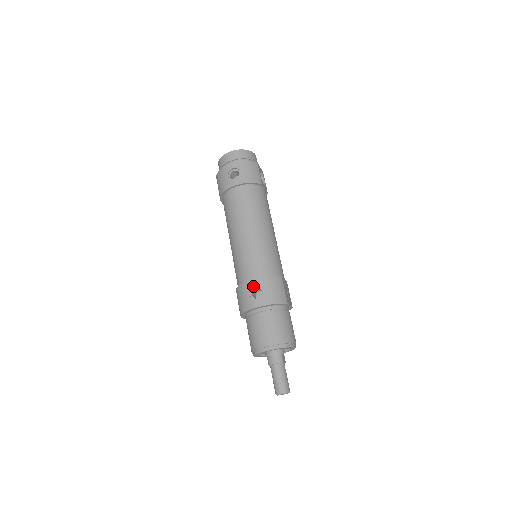
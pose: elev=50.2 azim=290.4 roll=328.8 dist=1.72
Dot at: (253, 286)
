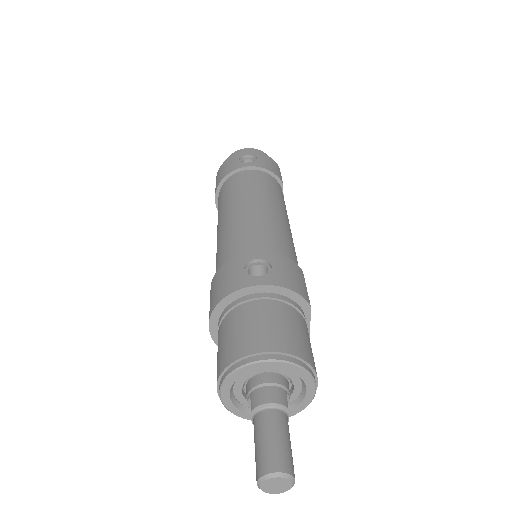
Dot at: (253, 258)
